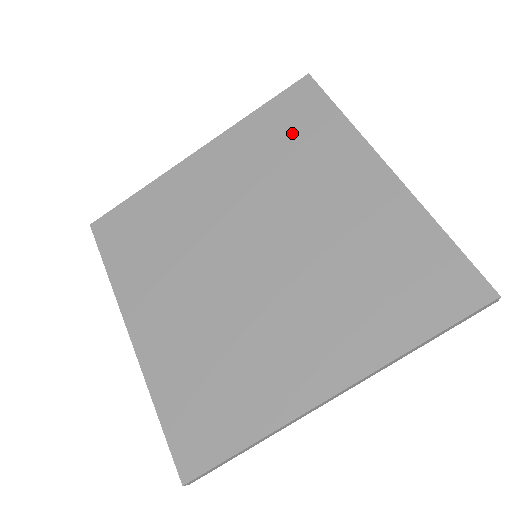
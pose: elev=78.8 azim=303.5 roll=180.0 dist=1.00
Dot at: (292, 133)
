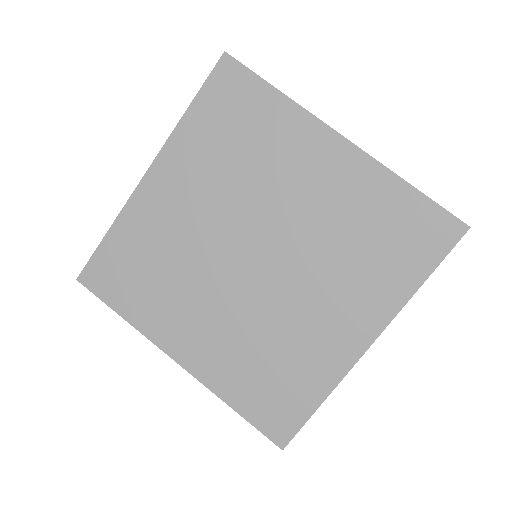
Dot at: (237, 126)
